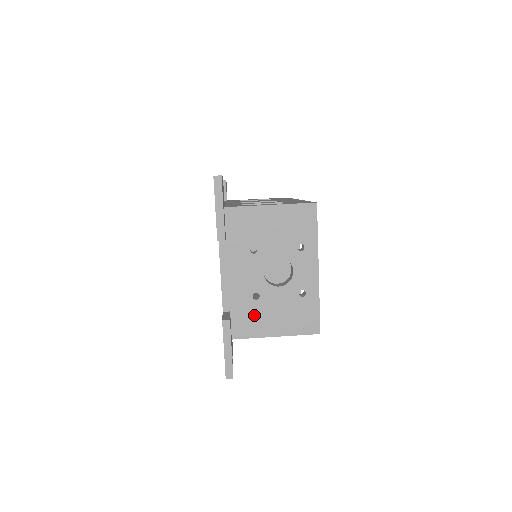
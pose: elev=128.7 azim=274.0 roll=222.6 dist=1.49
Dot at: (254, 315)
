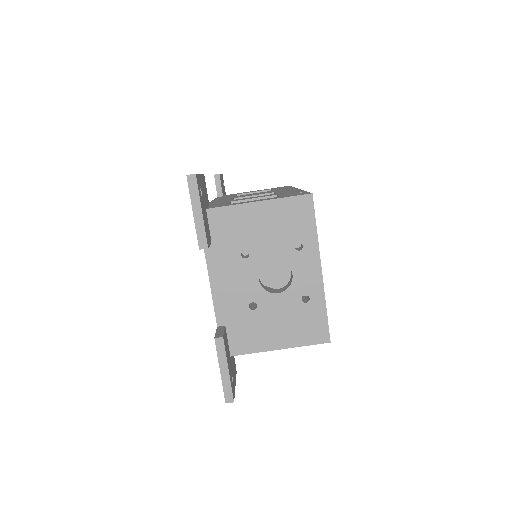
Dot at: (253, 327)
